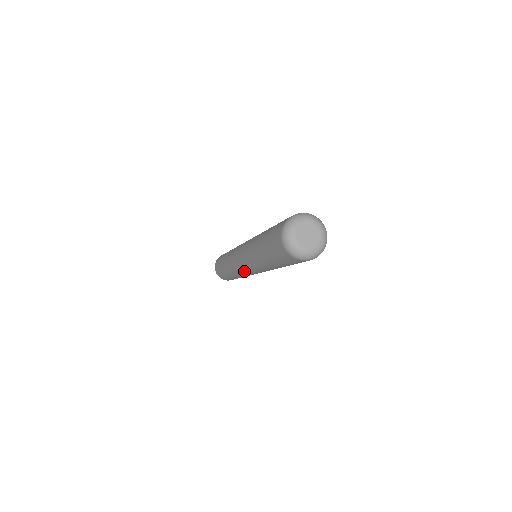
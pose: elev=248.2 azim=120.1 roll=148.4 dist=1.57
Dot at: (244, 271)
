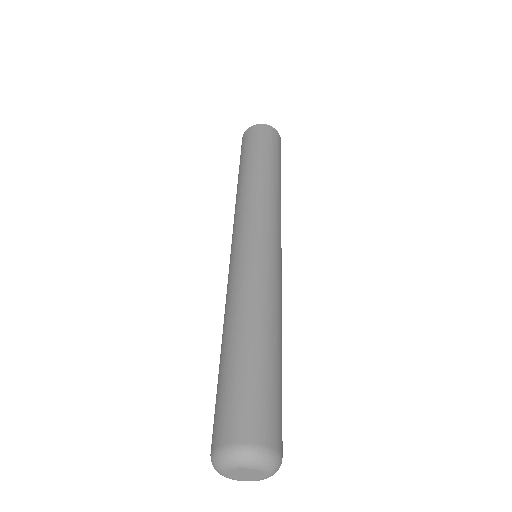
Dot at: occluded
